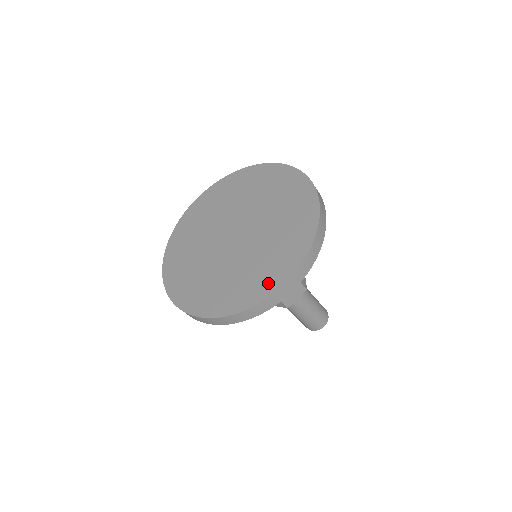
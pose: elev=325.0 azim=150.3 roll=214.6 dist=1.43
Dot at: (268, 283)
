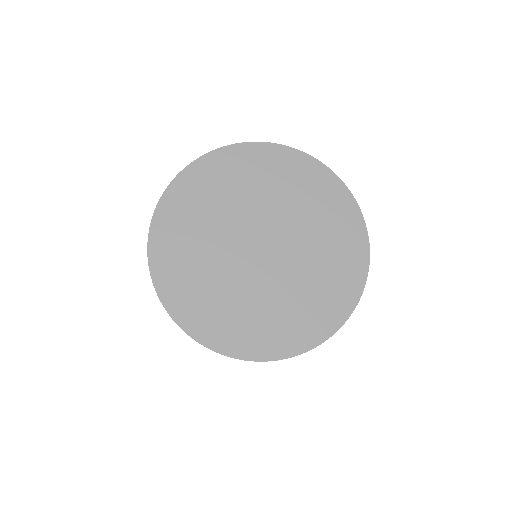
Dot at: (242, 343)
